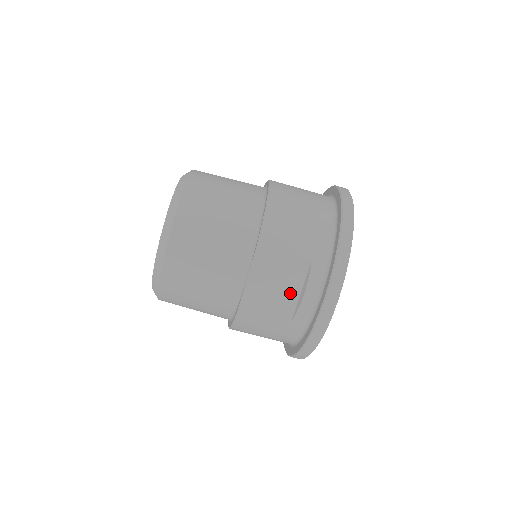
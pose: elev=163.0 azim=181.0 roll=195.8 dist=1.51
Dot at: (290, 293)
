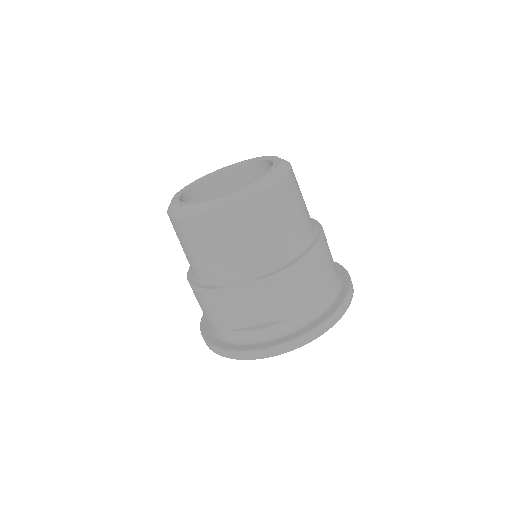
Dot at: (251, 318)
